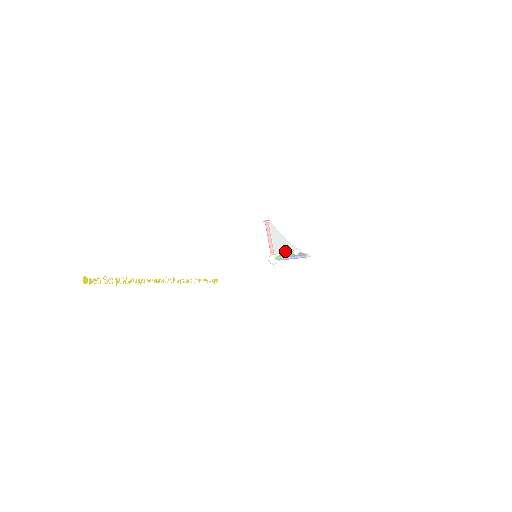
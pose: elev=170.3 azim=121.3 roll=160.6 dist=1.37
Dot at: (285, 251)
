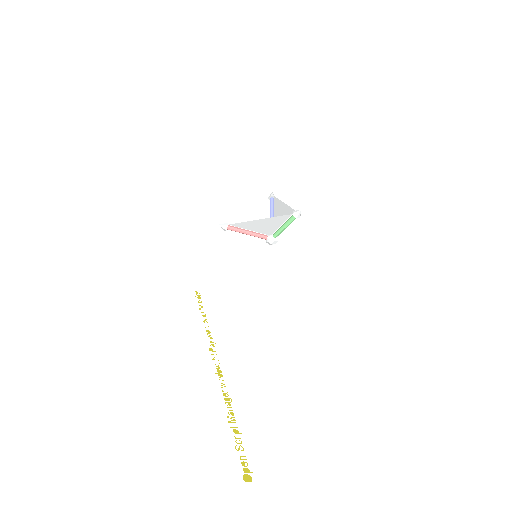
Dot at: occluded
